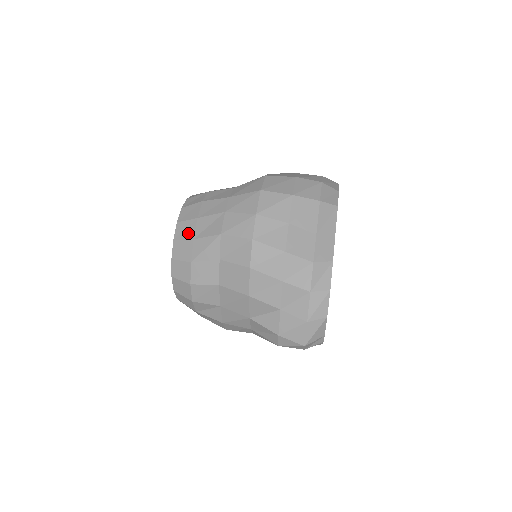
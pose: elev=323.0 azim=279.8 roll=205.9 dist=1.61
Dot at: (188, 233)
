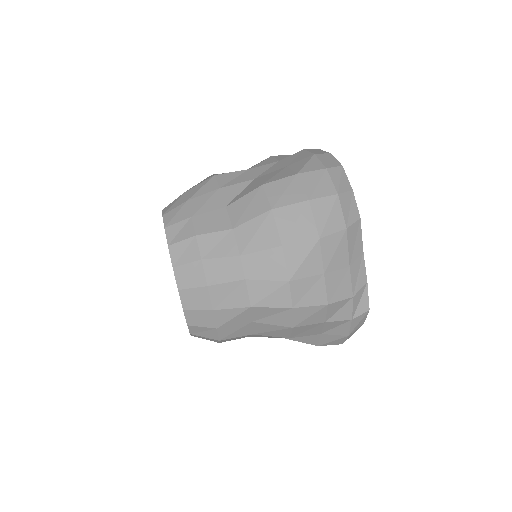
Dot at: (202, 303)
